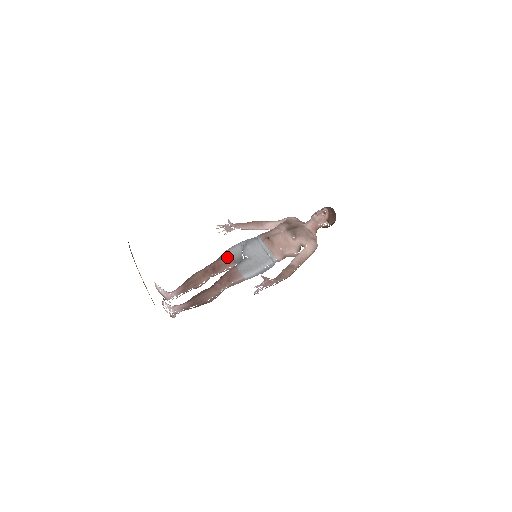
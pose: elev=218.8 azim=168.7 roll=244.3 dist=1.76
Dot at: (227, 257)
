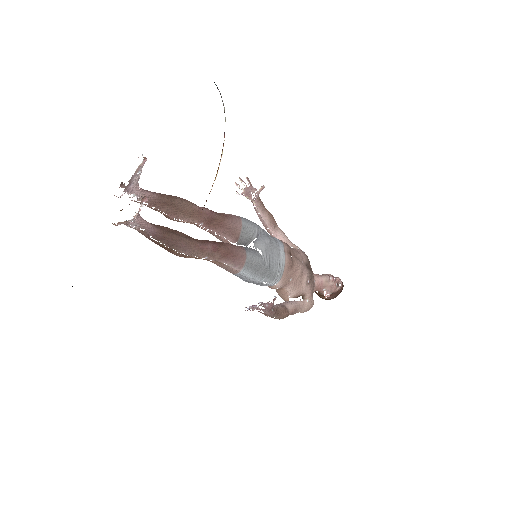
Dot at: (237, 225)
